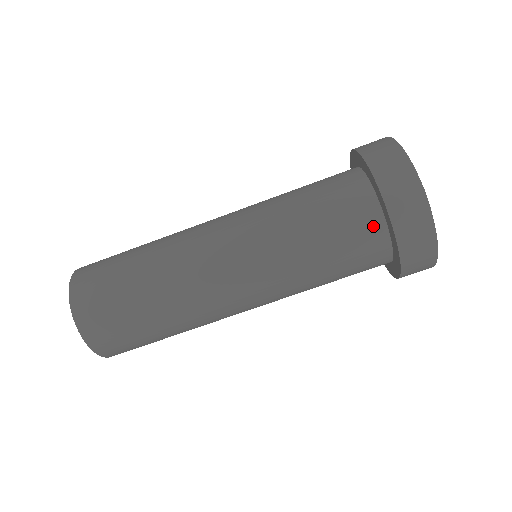
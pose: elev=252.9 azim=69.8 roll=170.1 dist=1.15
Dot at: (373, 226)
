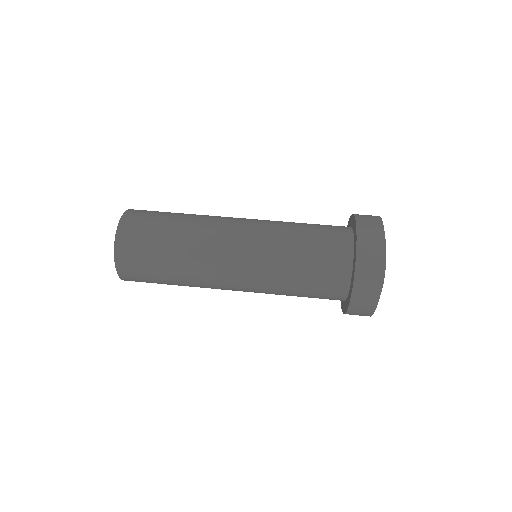
Dot at: (344, 254)
